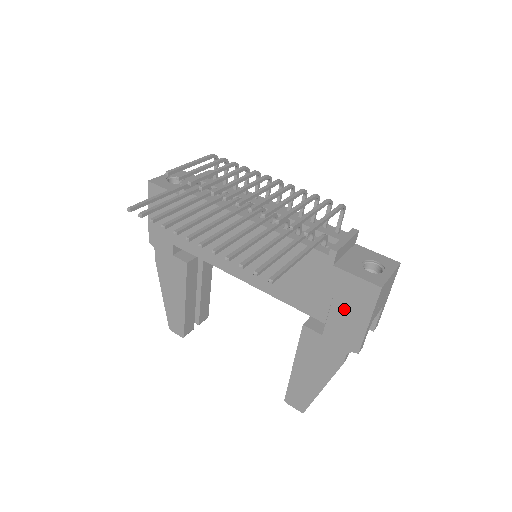
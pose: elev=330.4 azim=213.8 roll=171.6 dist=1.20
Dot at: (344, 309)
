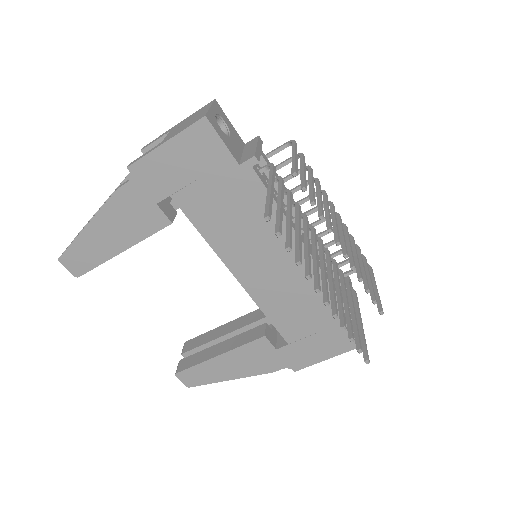
Dot at: (317, 343)
